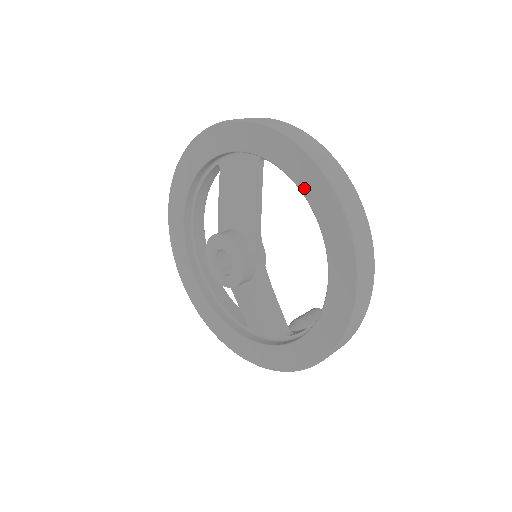
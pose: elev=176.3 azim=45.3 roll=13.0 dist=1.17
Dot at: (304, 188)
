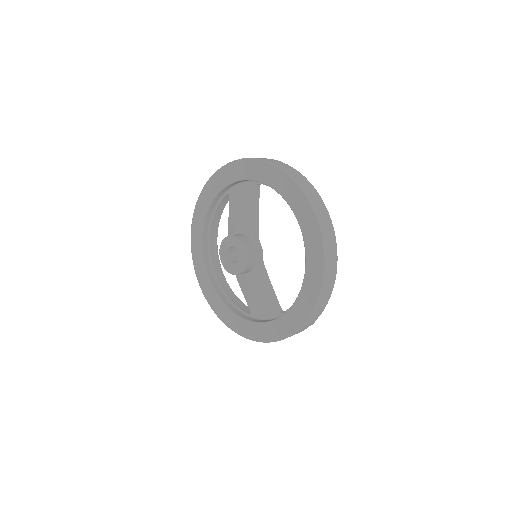
Dot at: (286, 197)
